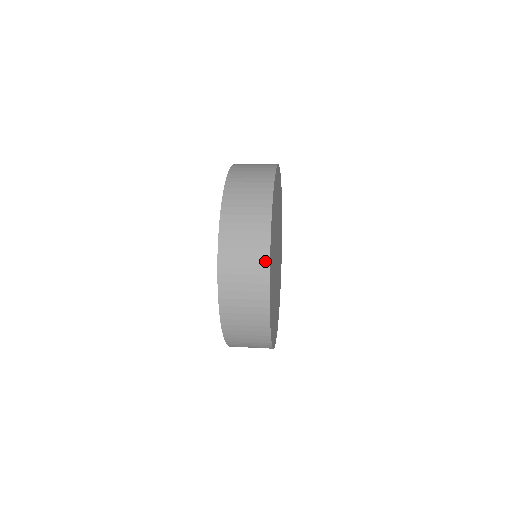
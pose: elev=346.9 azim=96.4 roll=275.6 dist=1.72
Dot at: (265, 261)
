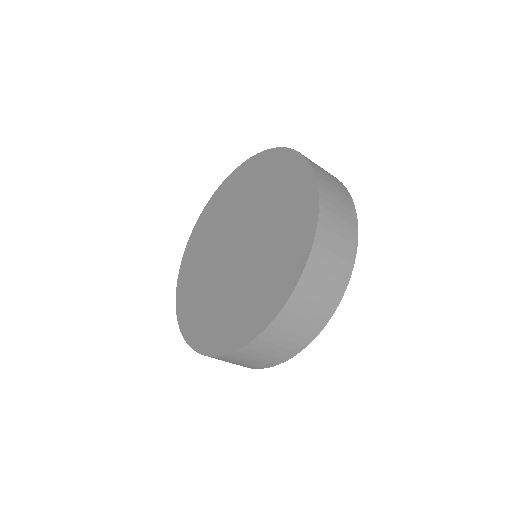
Dot at: occluded
